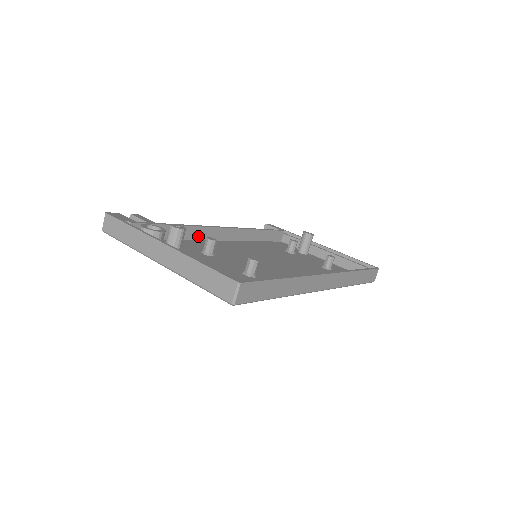
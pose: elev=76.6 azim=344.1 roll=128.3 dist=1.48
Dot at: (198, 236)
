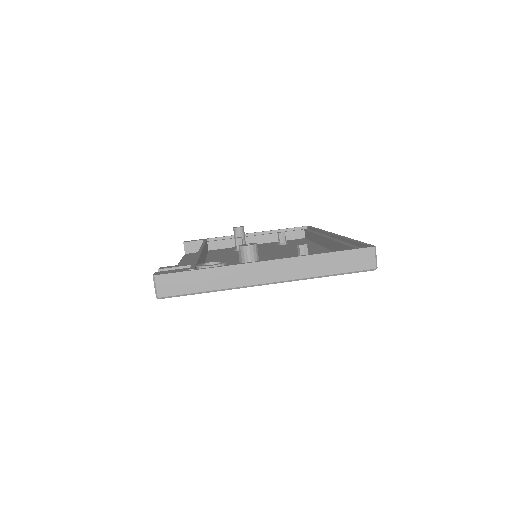
Dot at: occluded
